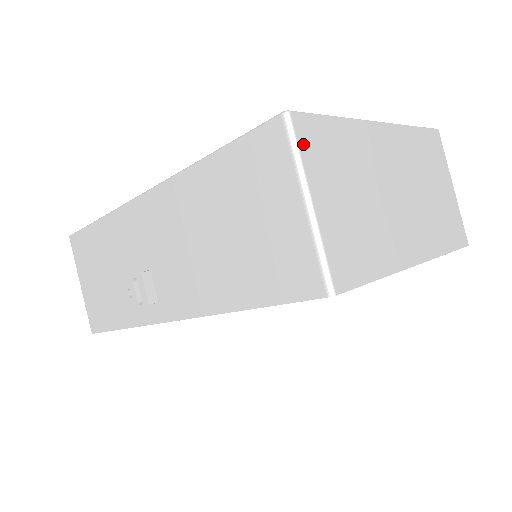
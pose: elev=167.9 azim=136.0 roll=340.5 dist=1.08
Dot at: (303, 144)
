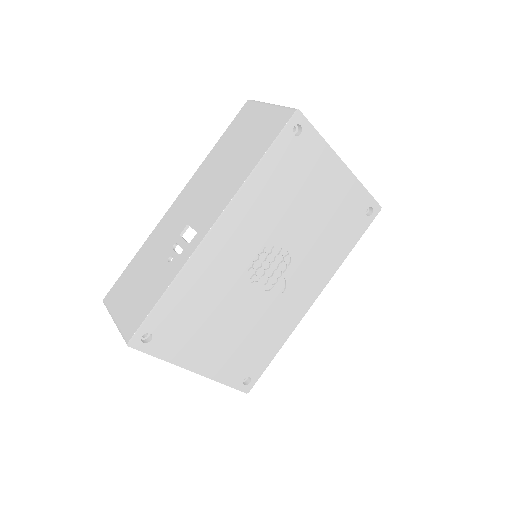
Dot at: occluded
